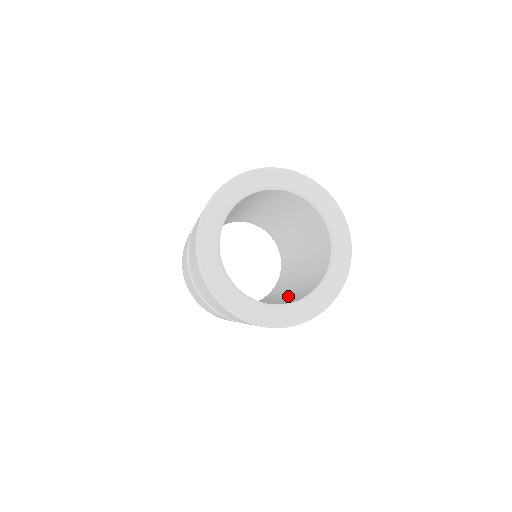
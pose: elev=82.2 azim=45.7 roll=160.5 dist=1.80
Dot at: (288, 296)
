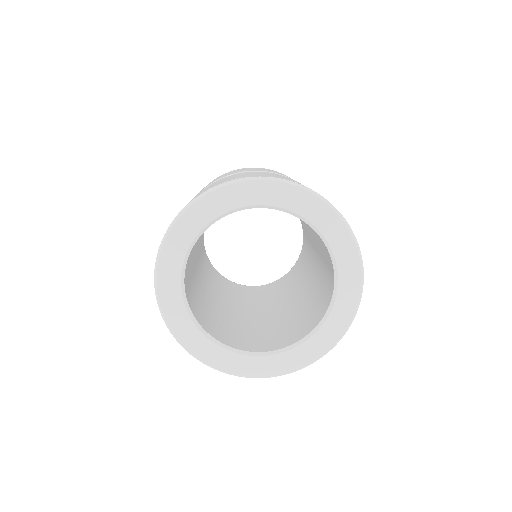
Dot at: (300, 305)
